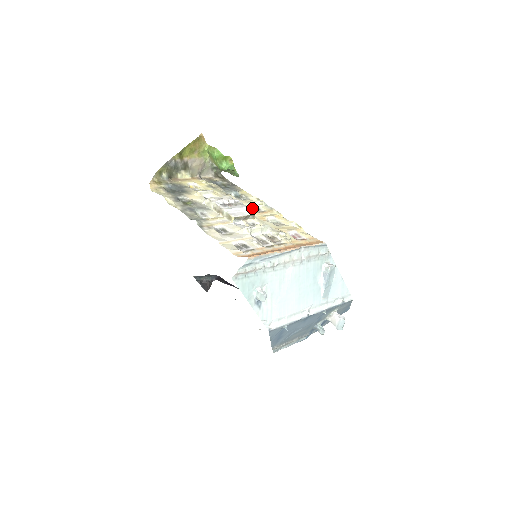
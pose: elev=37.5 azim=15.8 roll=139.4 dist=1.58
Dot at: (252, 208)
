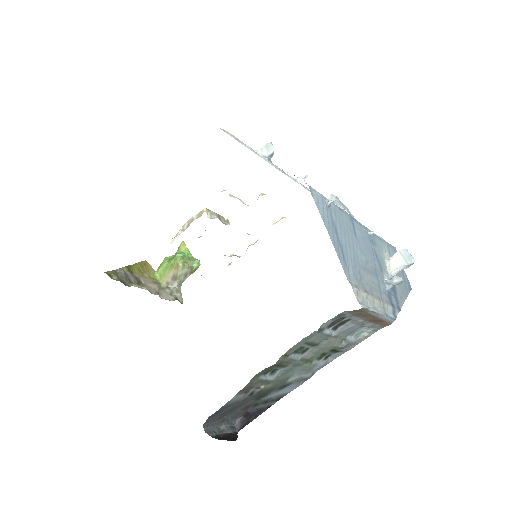
Dot at: occluded
